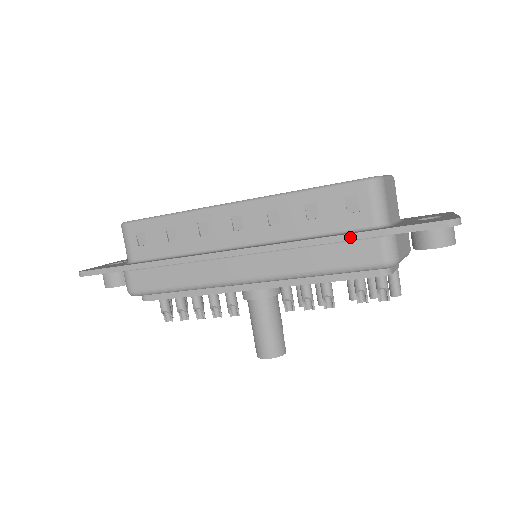
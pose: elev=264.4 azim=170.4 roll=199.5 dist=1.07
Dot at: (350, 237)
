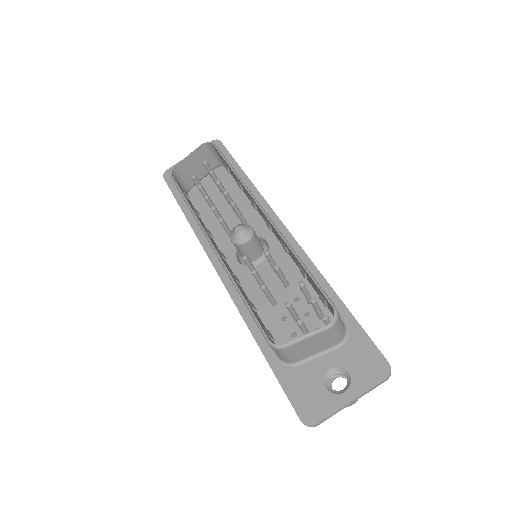
Dot at: (261, 350)
